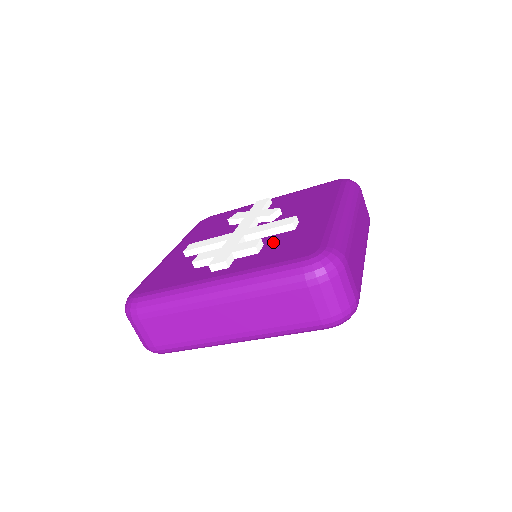
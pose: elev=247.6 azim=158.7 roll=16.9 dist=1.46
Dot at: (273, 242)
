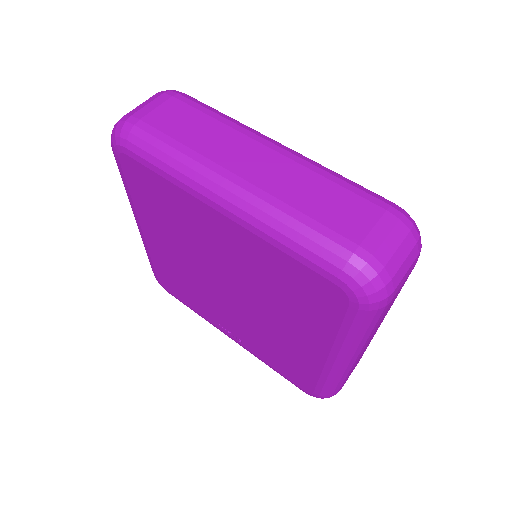
Dot at: occluded
